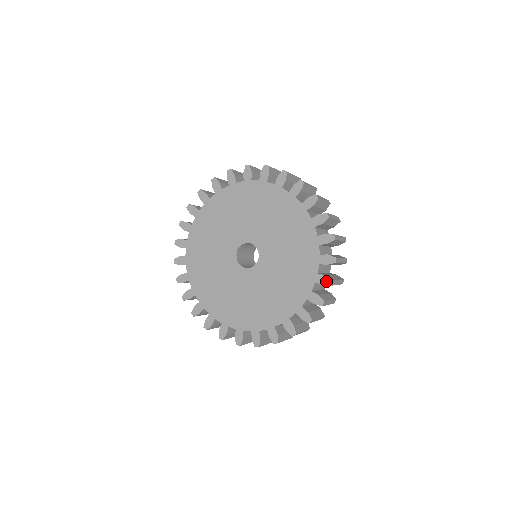
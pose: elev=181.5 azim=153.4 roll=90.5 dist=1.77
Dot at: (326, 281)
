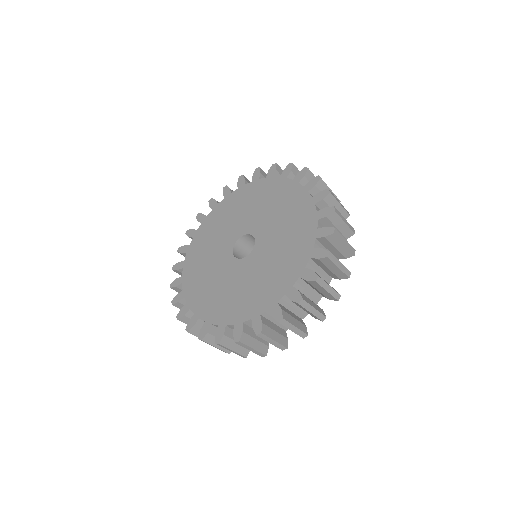
Dot at: (311, 276)
